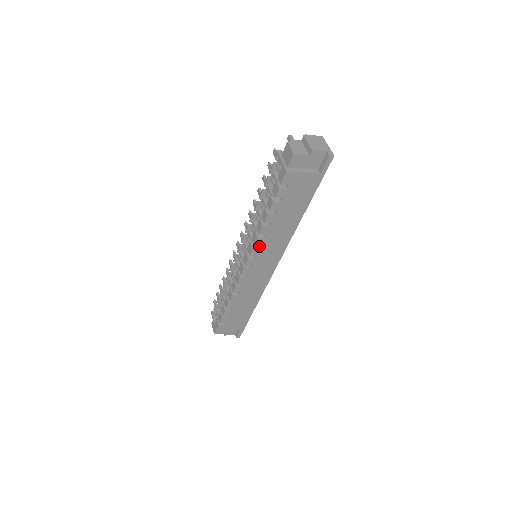
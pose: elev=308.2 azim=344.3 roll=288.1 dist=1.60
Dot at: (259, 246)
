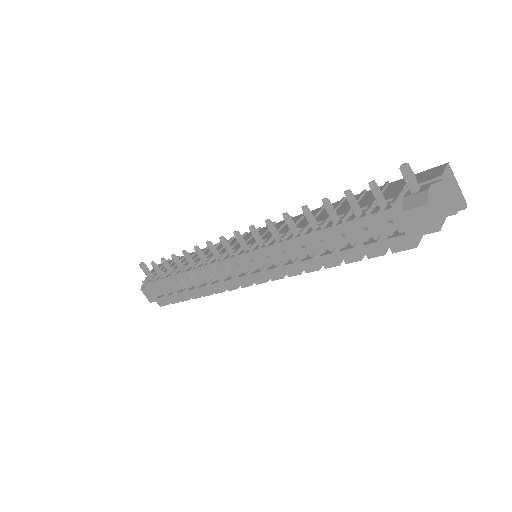
Dot at: occluded
